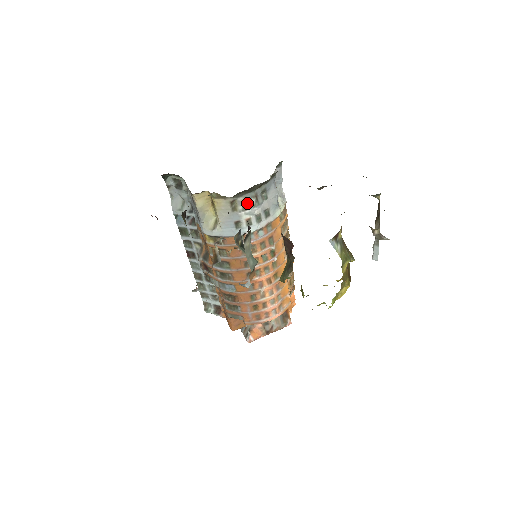
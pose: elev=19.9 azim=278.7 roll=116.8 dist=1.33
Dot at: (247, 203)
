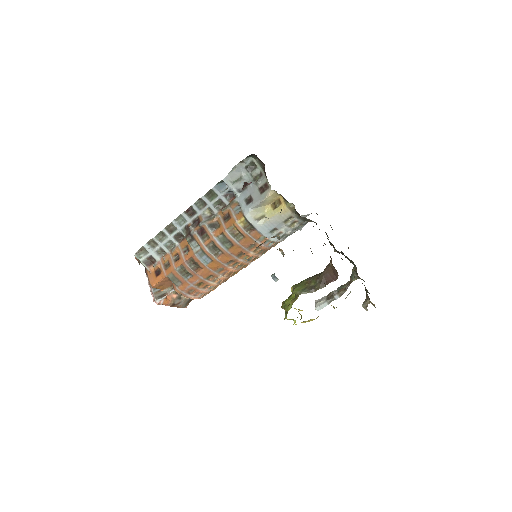
Dot at: (294, 224)
